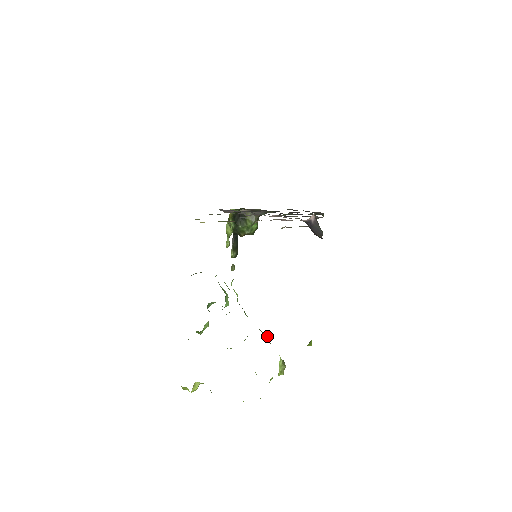
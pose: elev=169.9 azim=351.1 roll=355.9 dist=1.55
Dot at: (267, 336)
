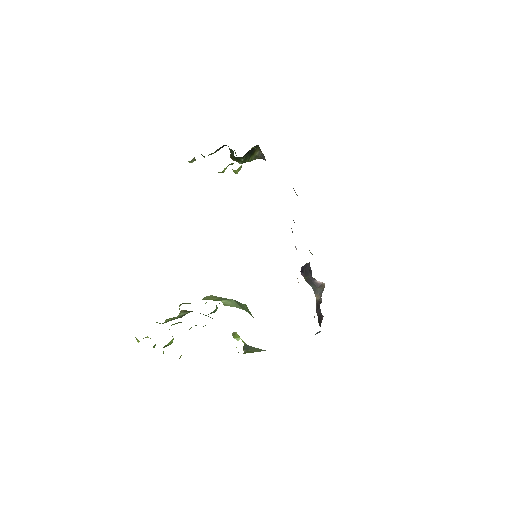
Dot at: occluded
